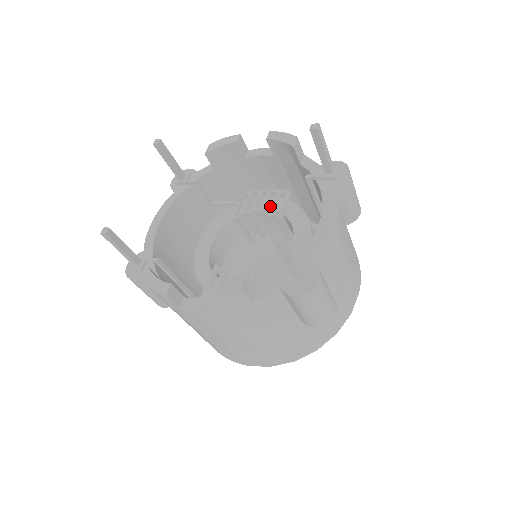
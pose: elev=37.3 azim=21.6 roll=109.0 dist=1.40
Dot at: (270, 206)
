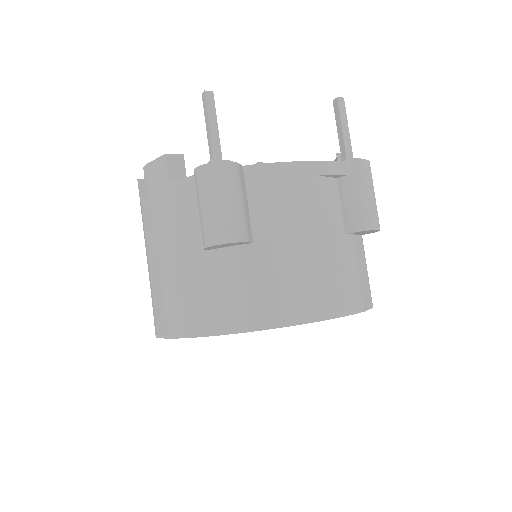
Dot at: occluded
